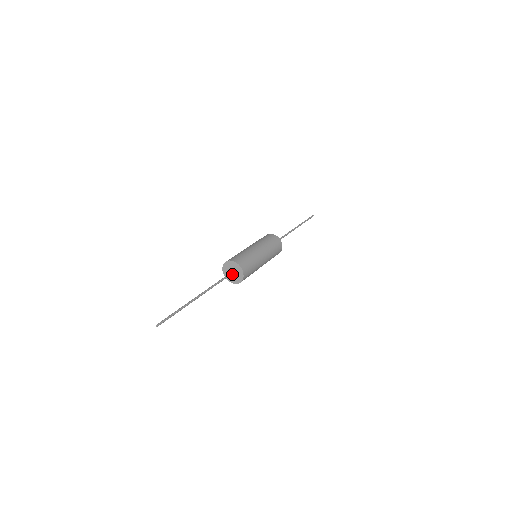
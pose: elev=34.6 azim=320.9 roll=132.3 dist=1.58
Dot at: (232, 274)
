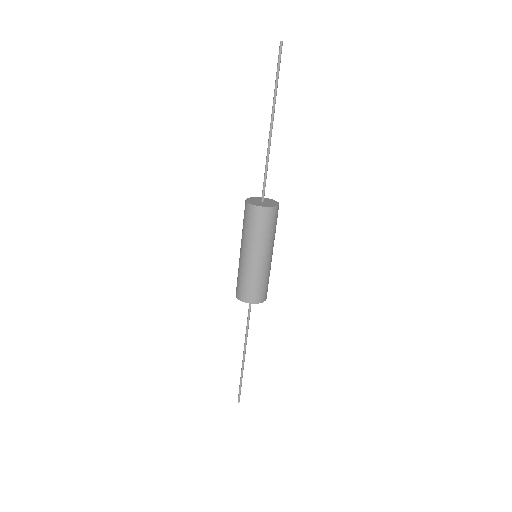
Dot at: (260, 202)
